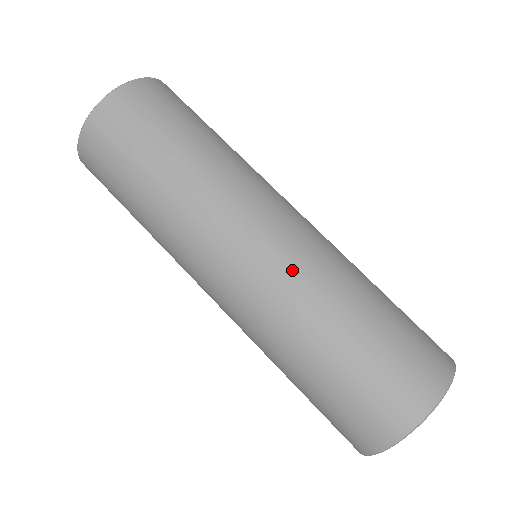
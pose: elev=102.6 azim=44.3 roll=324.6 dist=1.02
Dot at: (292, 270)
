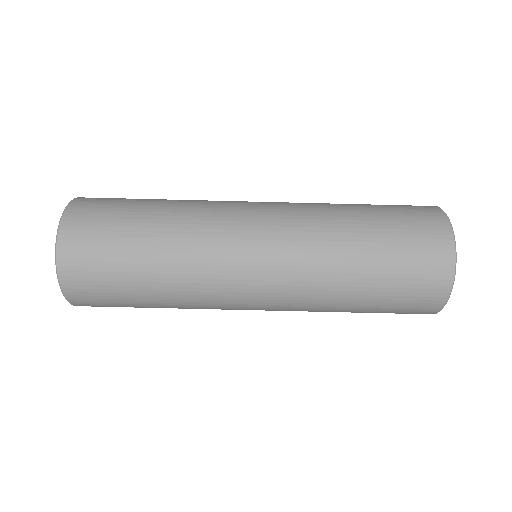
Dot at: (297, 241)
